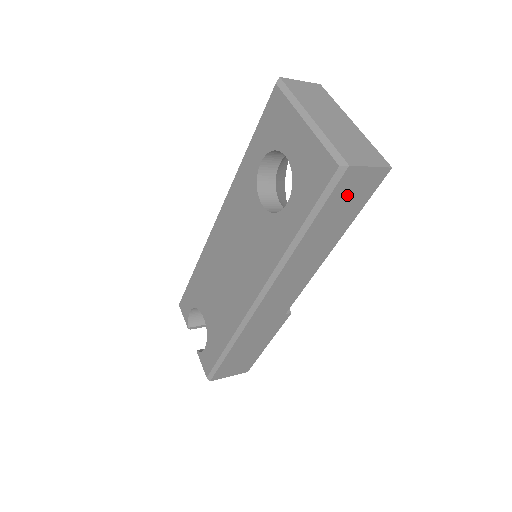
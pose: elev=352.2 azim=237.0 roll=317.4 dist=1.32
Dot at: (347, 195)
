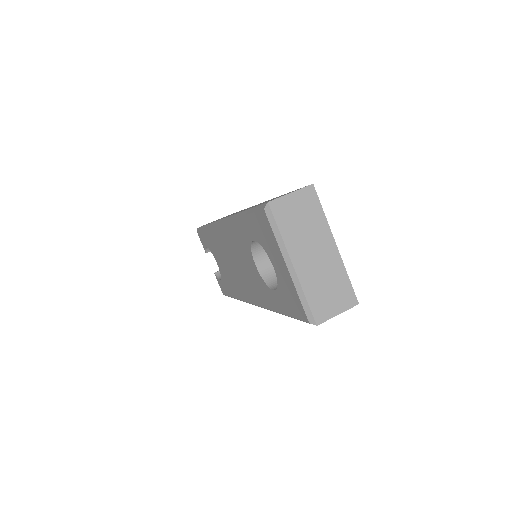
Dot at: occluded
